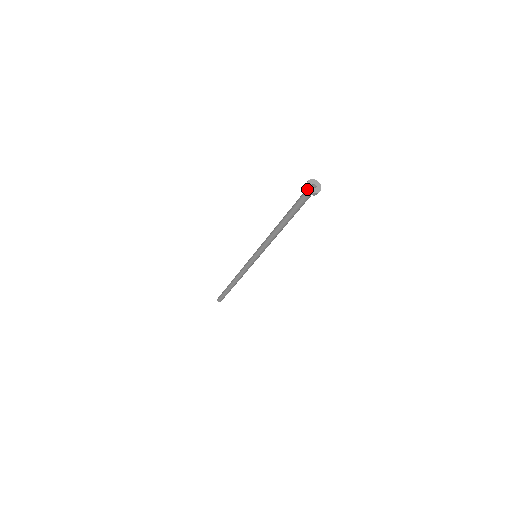
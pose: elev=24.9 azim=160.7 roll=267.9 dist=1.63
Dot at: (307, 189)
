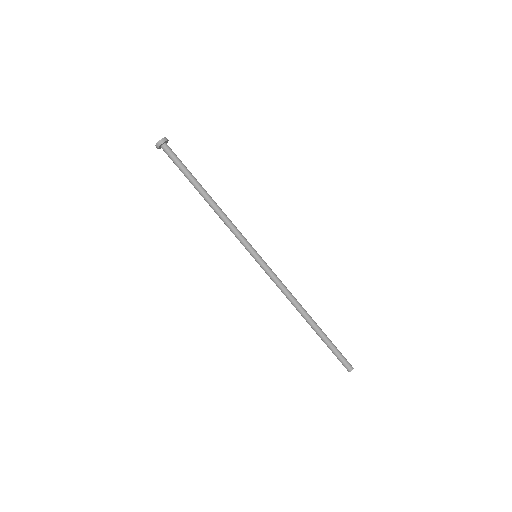
Dot at: (157, 147)
